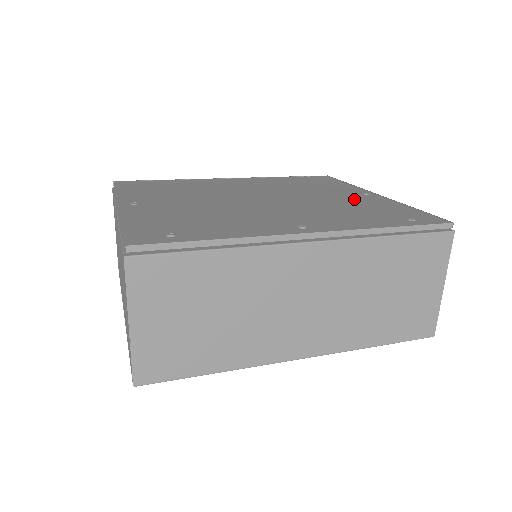
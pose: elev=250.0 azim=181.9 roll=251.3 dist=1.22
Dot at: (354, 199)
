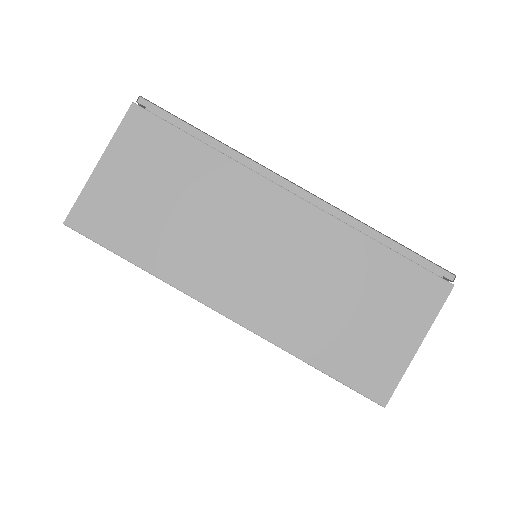
Dot at: occluded
